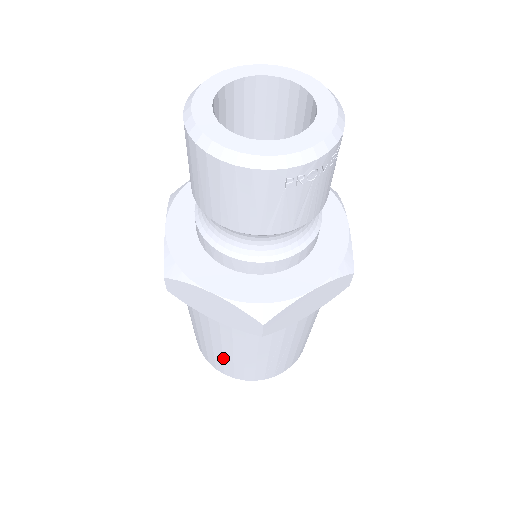
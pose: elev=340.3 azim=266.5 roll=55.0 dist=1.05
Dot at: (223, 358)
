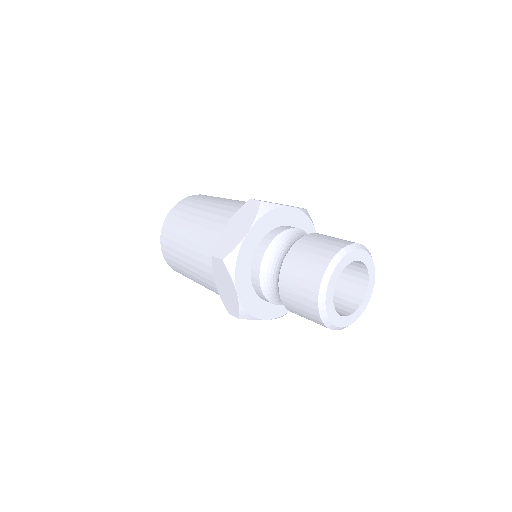
Dot at: occluded
